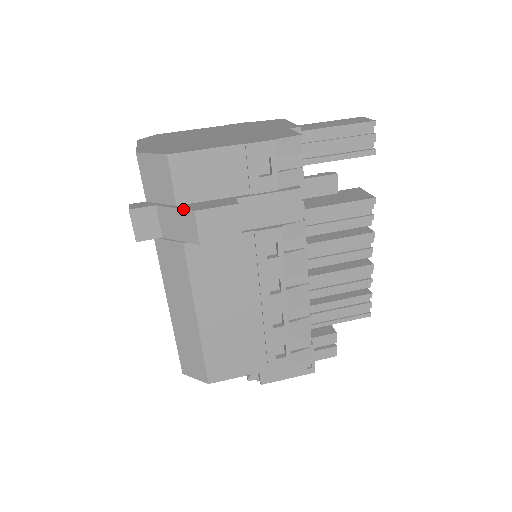
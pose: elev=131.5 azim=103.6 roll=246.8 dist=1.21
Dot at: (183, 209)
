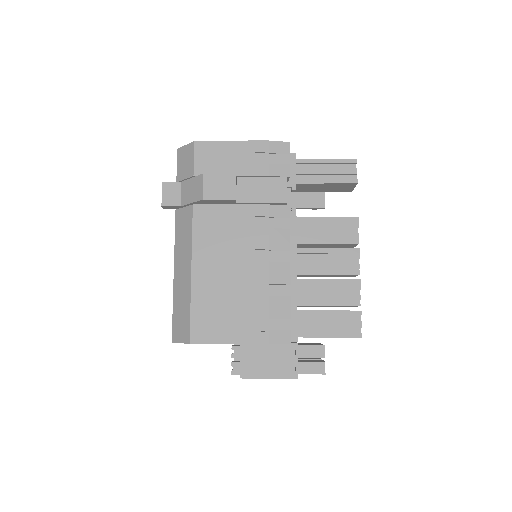
Dot at: (197, 176)
